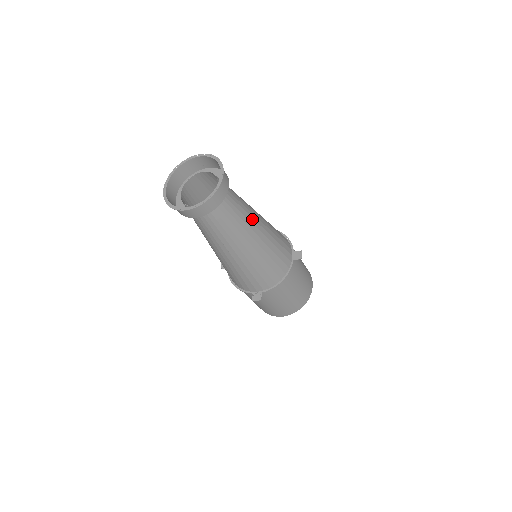
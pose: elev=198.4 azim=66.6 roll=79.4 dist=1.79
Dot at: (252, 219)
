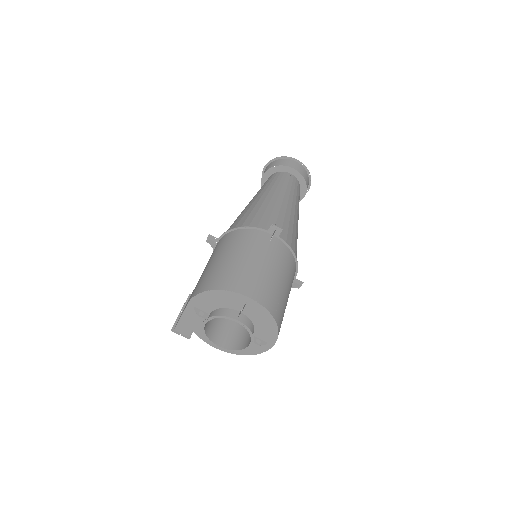
Dot at: occluded
